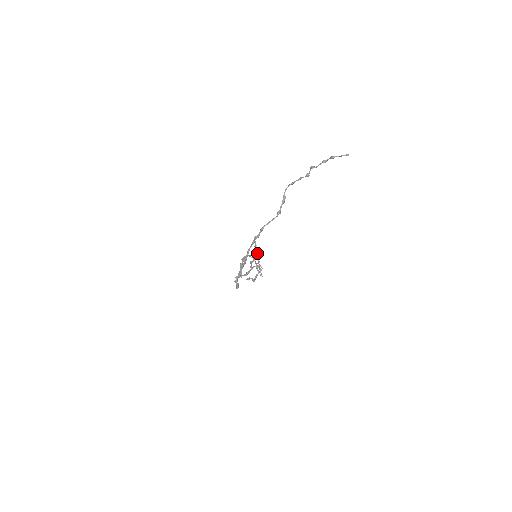
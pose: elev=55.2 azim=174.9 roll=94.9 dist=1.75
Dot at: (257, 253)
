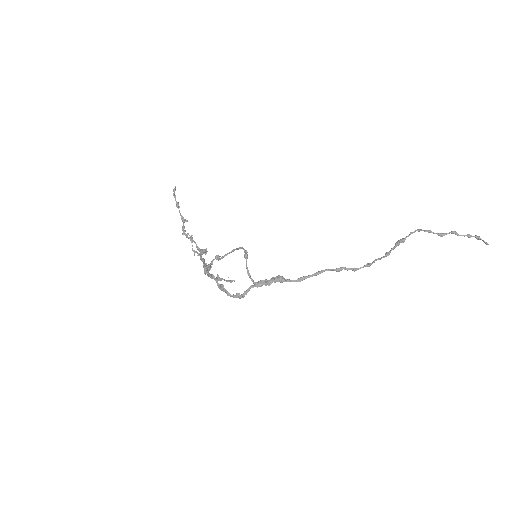
Dot at: (184, 220)
